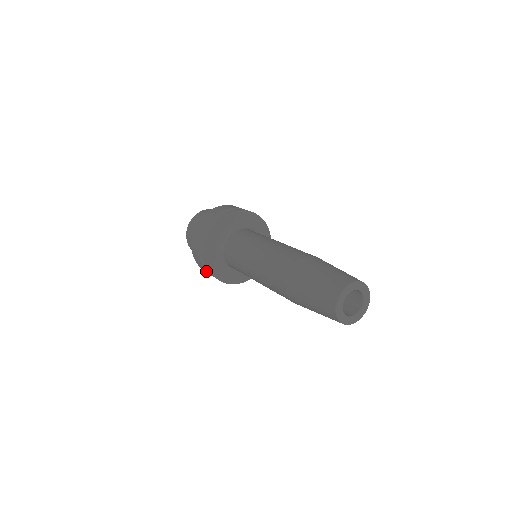
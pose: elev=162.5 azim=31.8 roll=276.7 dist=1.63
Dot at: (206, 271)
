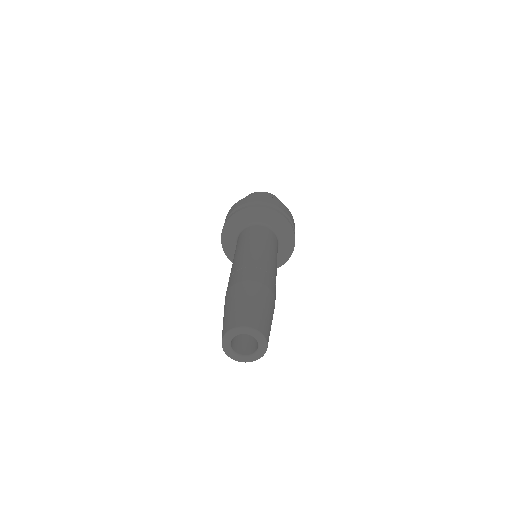
Dot at: occluded
